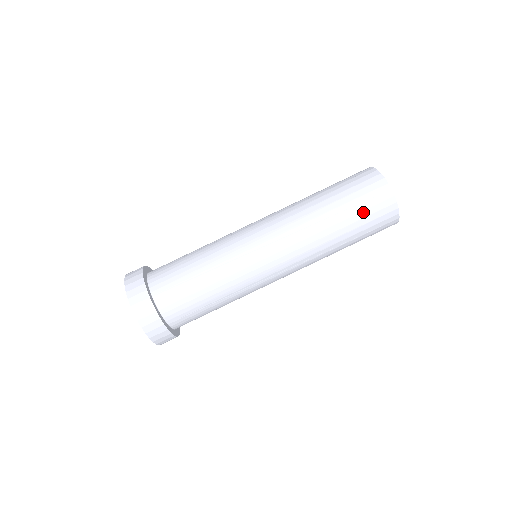
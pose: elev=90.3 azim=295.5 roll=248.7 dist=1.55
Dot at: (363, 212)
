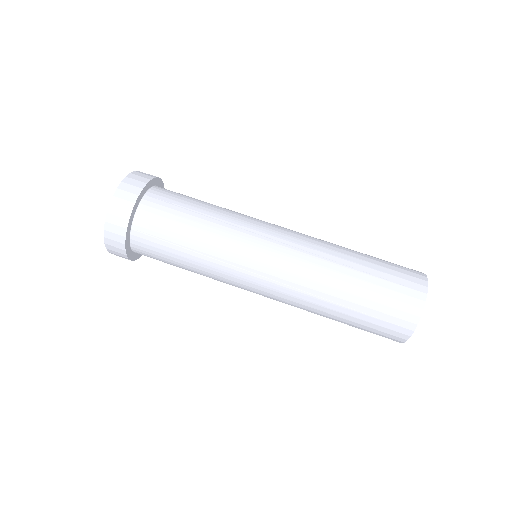
Dot at: (385, 289)
